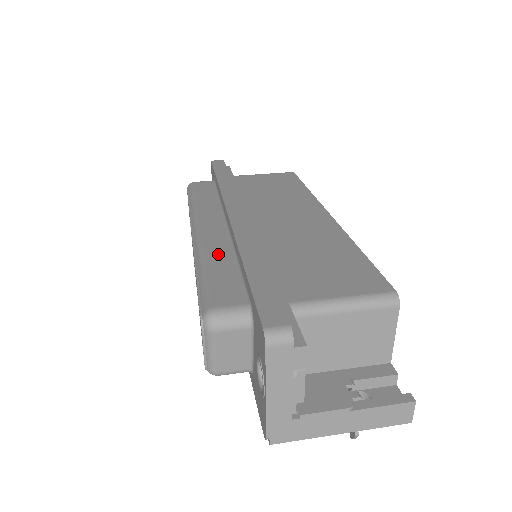
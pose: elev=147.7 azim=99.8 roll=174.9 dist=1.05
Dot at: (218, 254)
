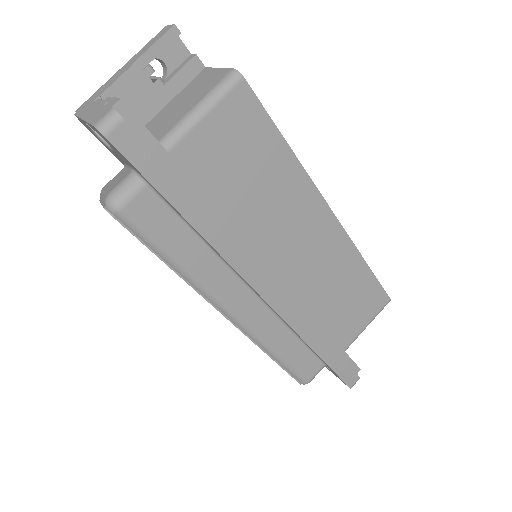
Dot at: (279, 338)
